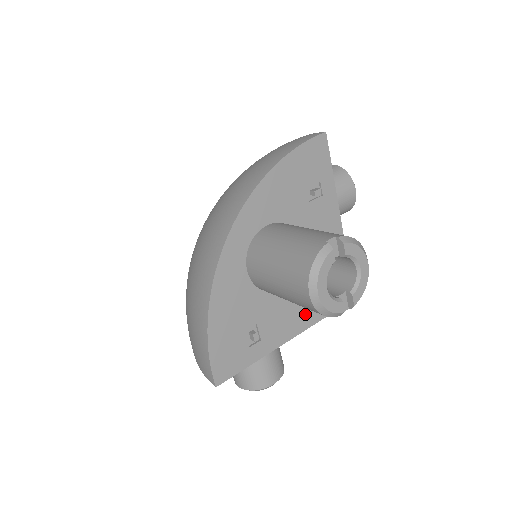
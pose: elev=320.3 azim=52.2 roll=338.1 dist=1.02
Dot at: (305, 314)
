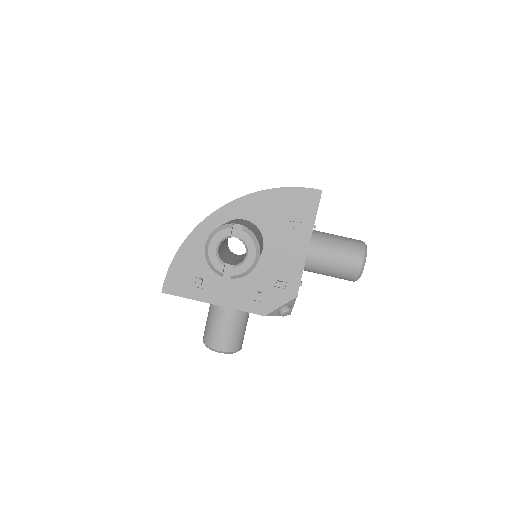
Dot at: (244, 299)
